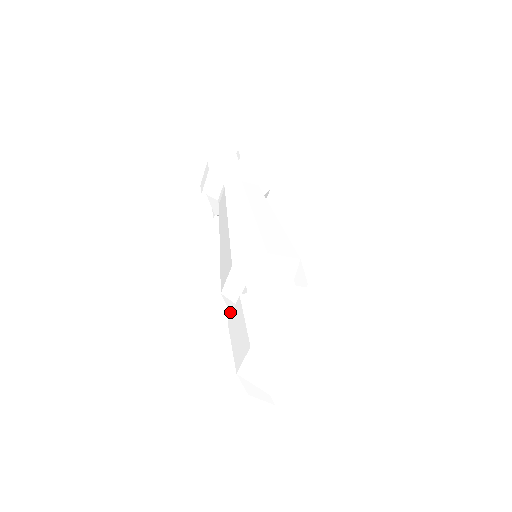
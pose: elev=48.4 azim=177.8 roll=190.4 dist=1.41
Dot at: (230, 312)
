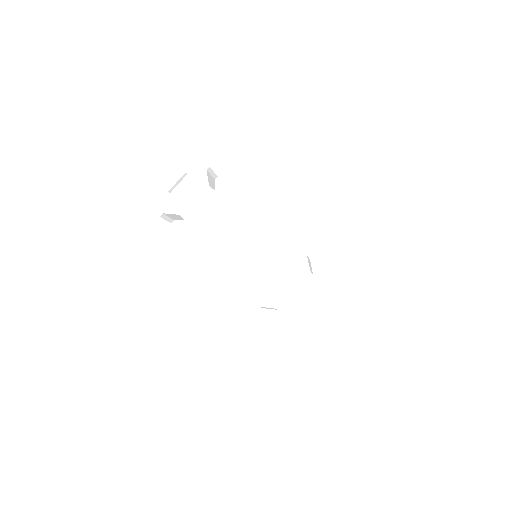
Dot at: occluded
